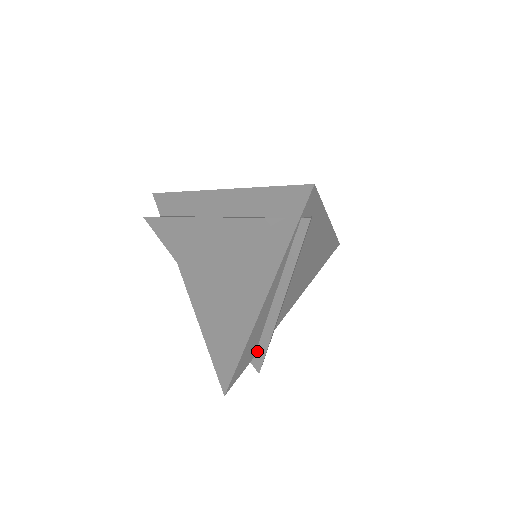
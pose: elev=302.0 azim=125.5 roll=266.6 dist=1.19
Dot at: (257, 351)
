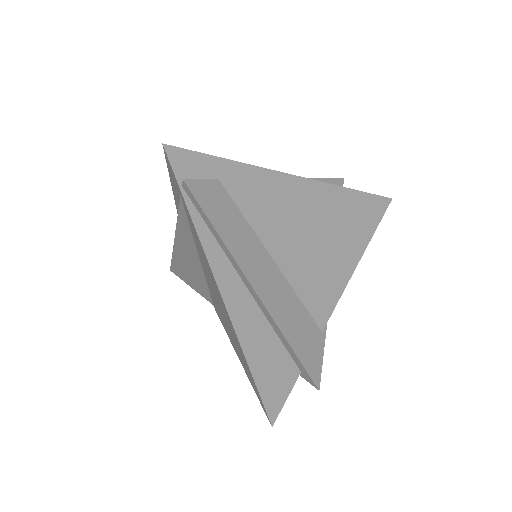
Dot at: (295, 362)
